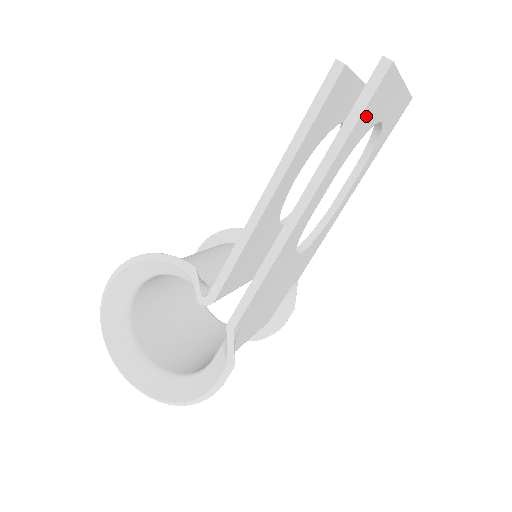
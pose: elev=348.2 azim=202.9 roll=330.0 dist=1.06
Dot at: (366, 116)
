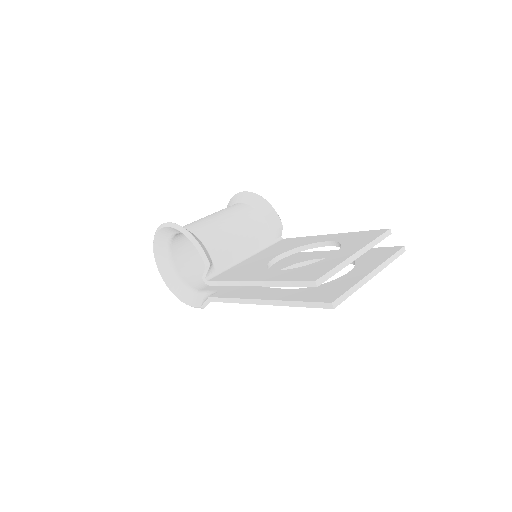
Dot at: occluded
